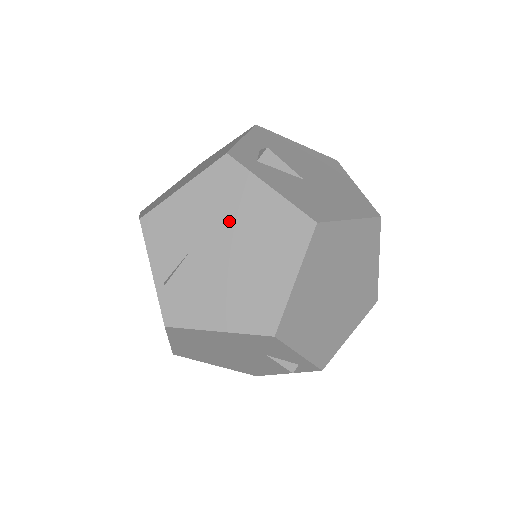
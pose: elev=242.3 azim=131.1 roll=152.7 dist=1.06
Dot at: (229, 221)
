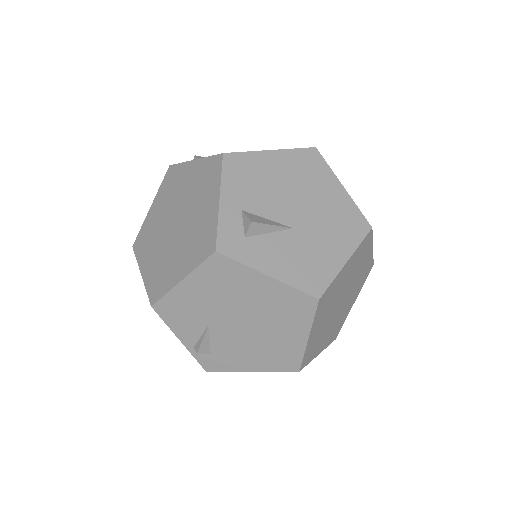
Dot at: (237, 303)
